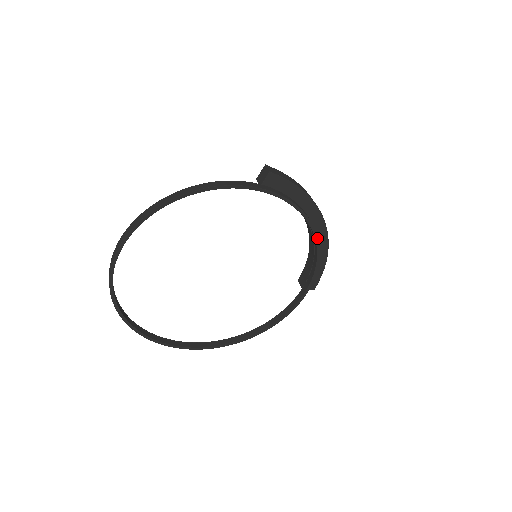
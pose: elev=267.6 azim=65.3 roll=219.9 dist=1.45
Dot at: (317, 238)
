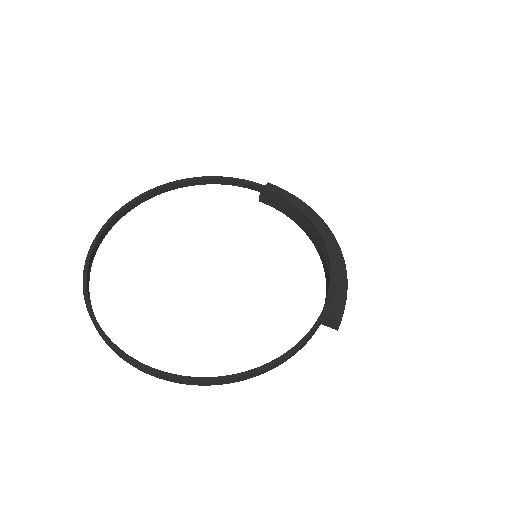
Dot at: (324, 238)
